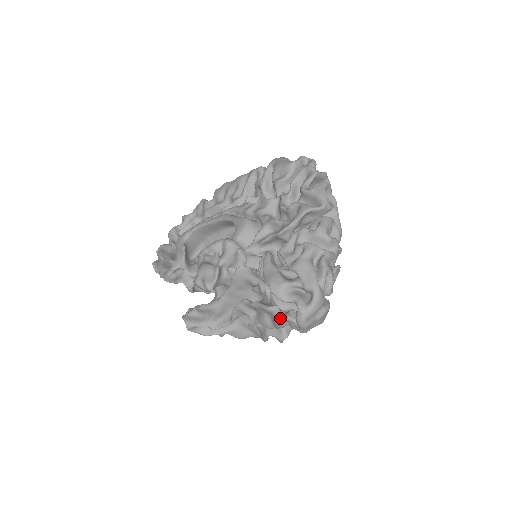
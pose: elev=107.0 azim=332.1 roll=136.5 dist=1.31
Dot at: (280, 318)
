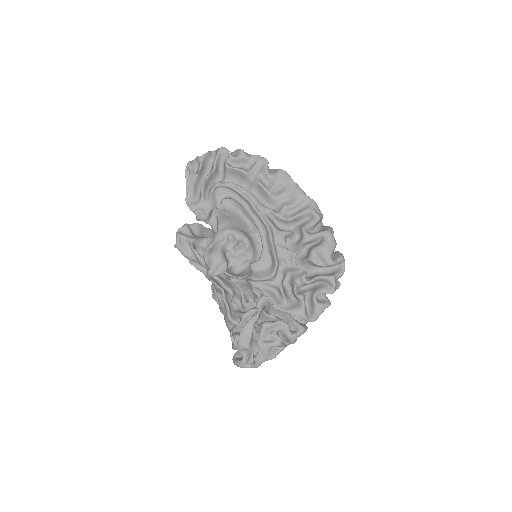
Dot at: (230, 332)
